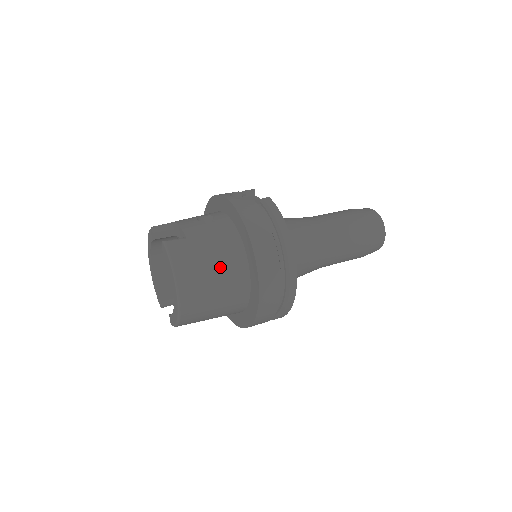
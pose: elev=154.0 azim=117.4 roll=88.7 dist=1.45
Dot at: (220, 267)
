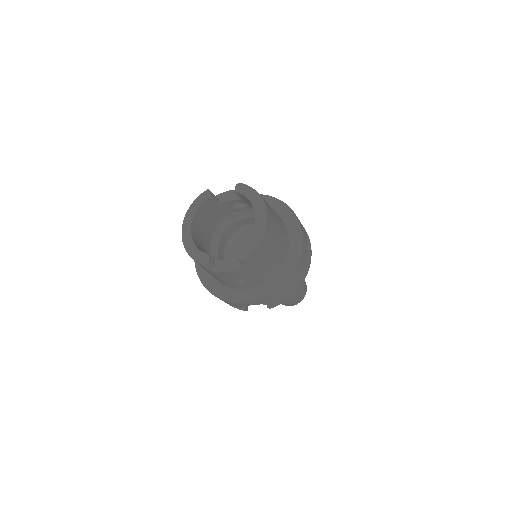
Dot at: (276, 214)
